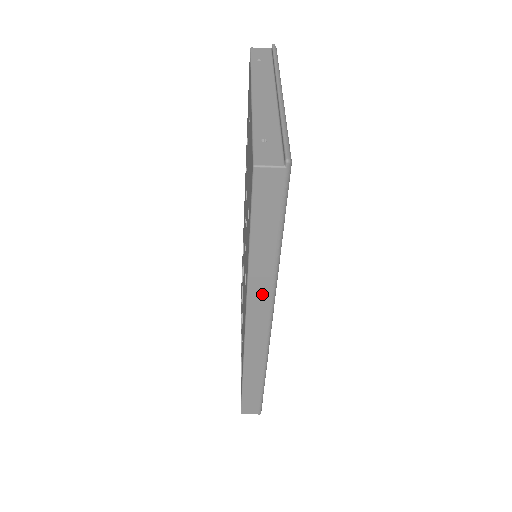
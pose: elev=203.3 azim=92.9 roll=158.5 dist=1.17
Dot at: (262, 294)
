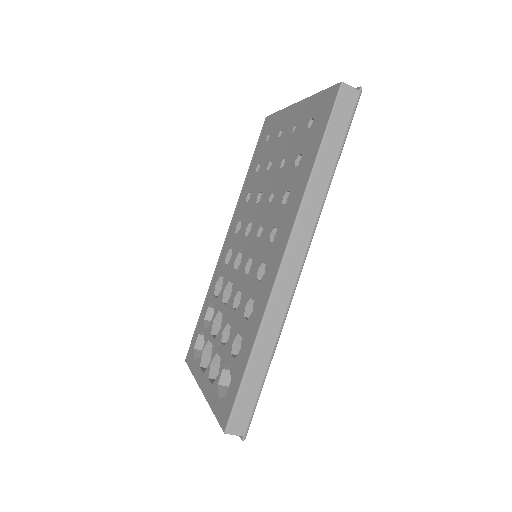
Dot at: (310, 214)
